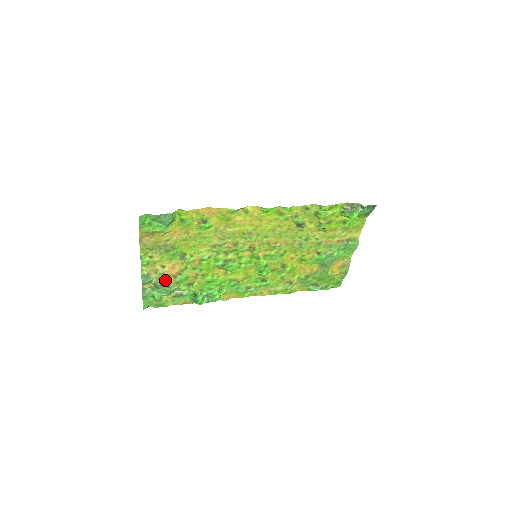
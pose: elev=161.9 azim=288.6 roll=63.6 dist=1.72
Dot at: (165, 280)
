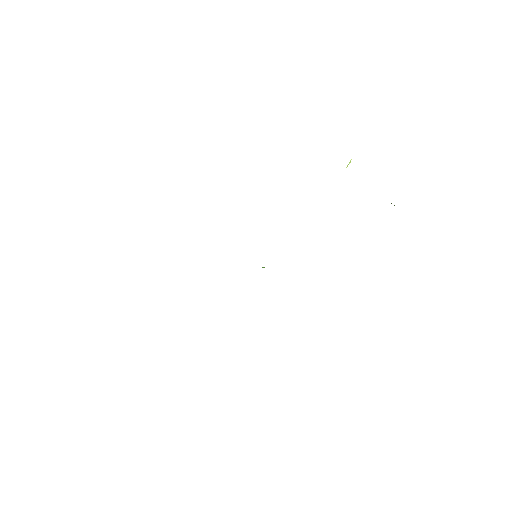
Dot at: occluded
